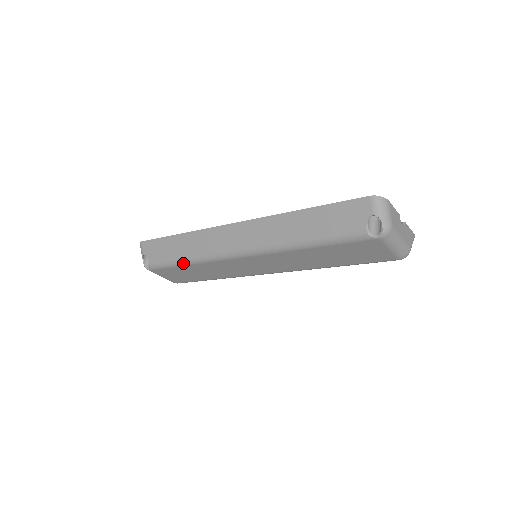
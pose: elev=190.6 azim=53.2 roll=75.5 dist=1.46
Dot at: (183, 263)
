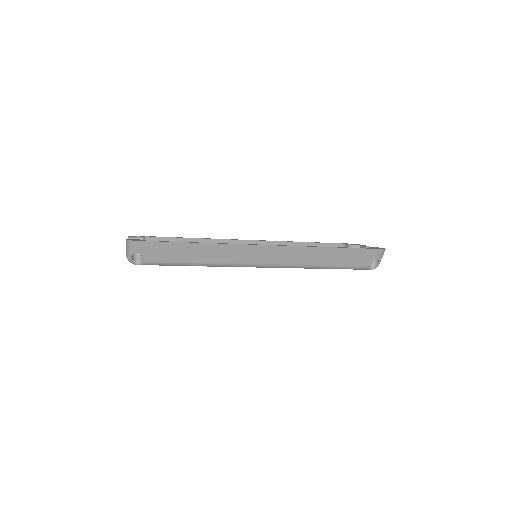
Dot at: (192, 265)
